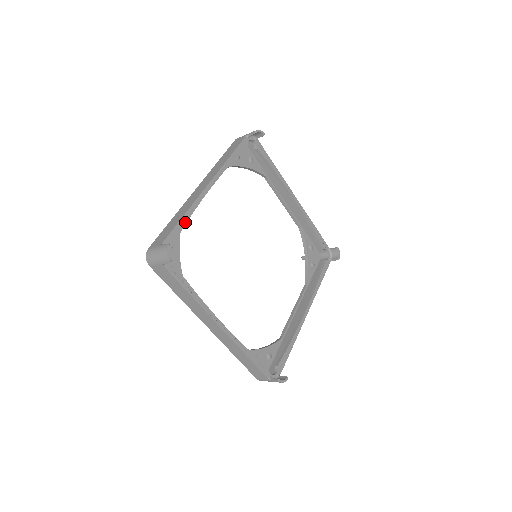
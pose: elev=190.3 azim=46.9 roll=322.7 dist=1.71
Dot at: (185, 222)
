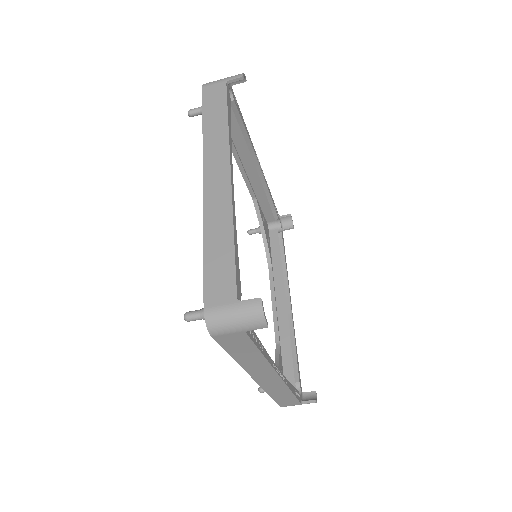
Dot at: (237, 247)
